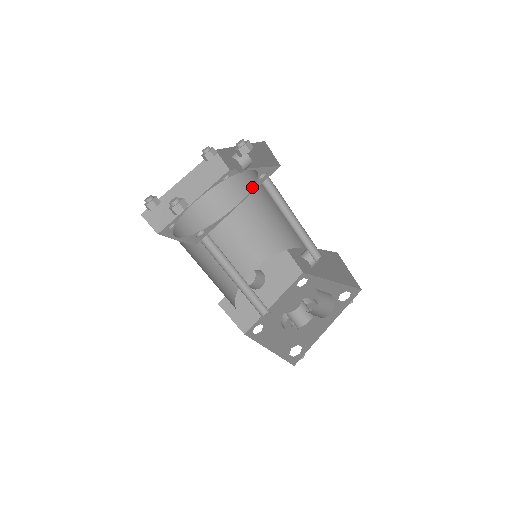
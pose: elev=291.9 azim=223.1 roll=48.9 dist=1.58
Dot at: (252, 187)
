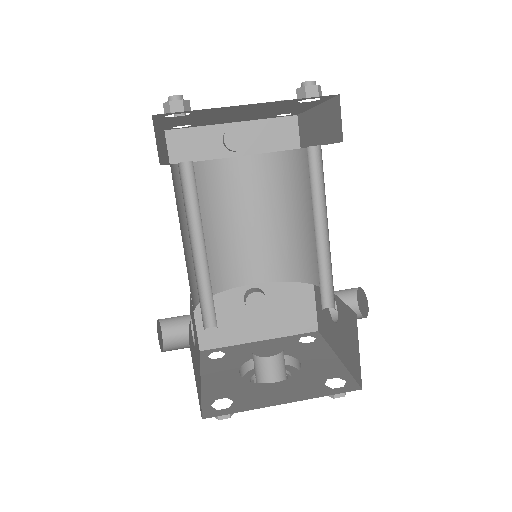
Dot at: (220, 184)
